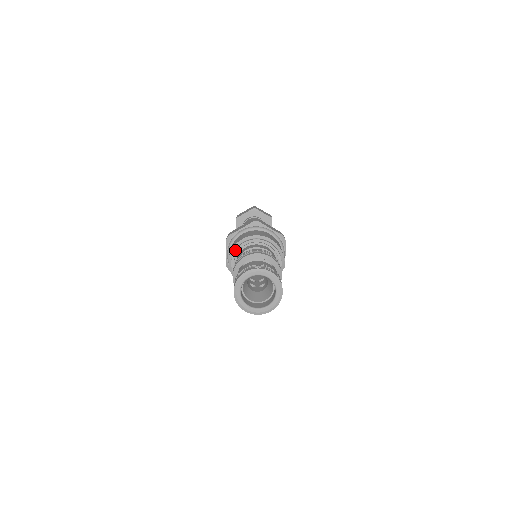
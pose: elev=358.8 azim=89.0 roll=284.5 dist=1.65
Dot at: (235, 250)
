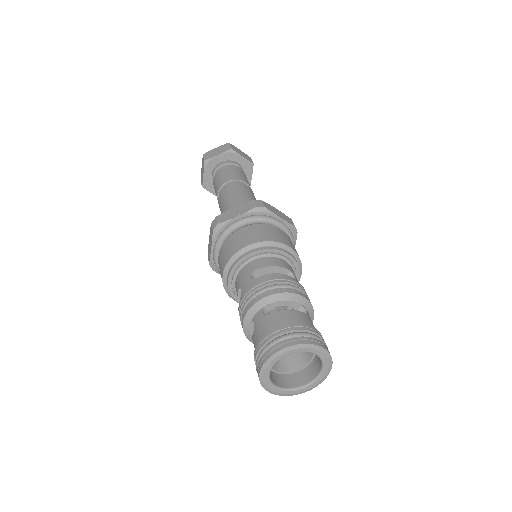
Dot at: (236, 262)
